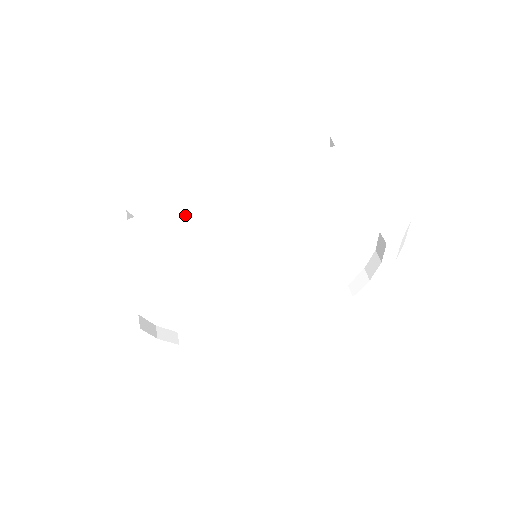
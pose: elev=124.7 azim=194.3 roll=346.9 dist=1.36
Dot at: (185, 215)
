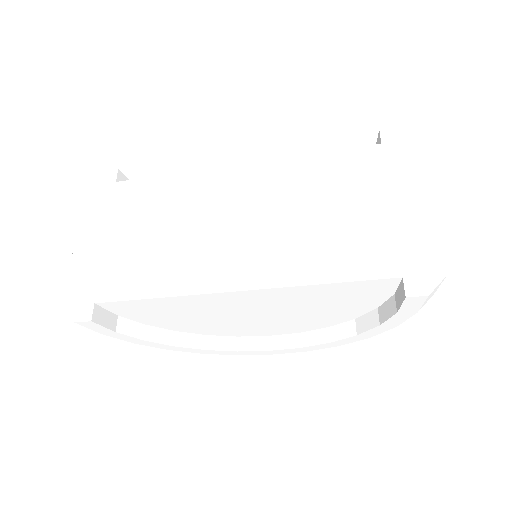
Dot at: (179, 193)
